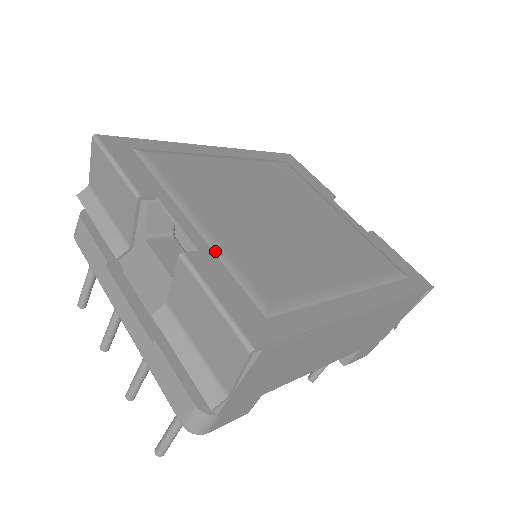
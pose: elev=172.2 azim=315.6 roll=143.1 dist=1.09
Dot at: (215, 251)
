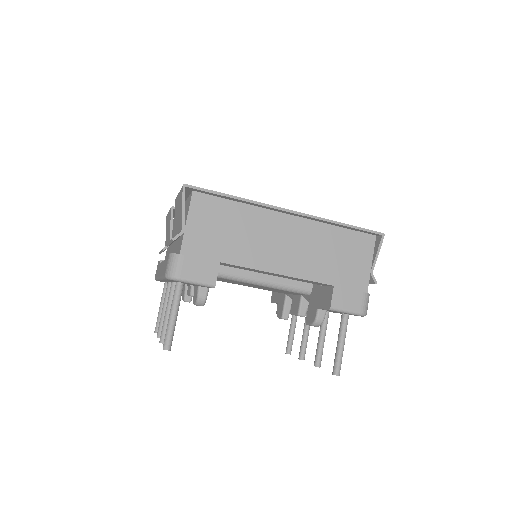
Dot at: occluded
